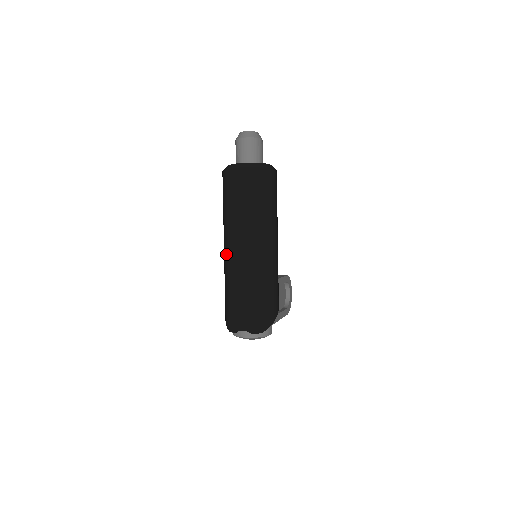
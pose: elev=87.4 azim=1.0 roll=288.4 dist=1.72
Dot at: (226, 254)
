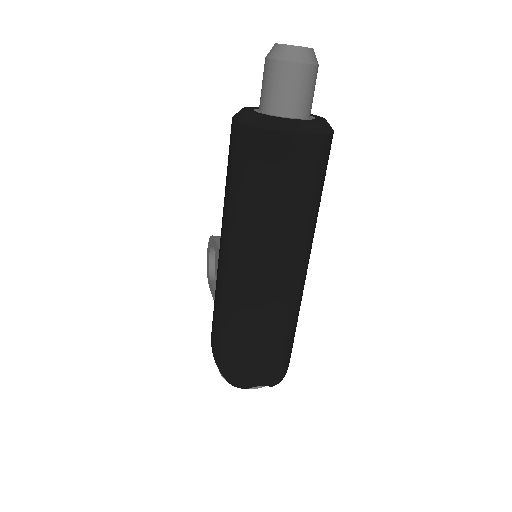
Dot at: (240, 277)
